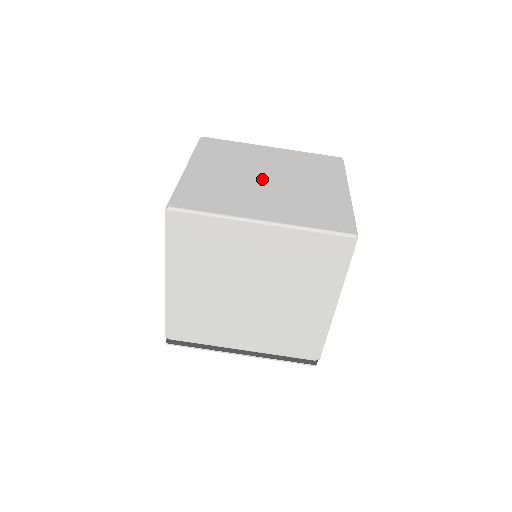
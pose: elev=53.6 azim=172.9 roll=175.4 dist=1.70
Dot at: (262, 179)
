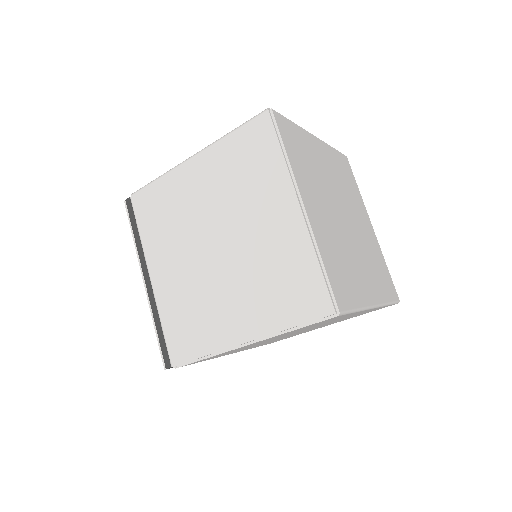
Dot at: (344, 221)
